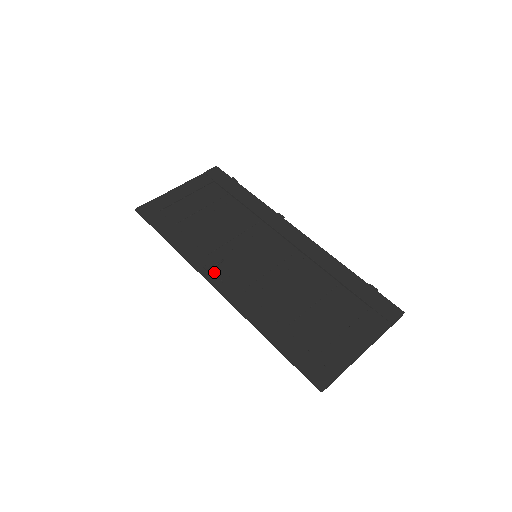
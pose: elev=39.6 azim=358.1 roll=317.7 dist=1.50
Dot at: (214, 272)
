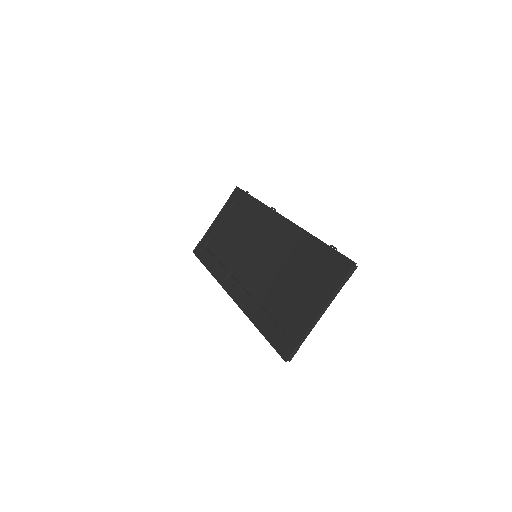
Dot at: (229, 283)
